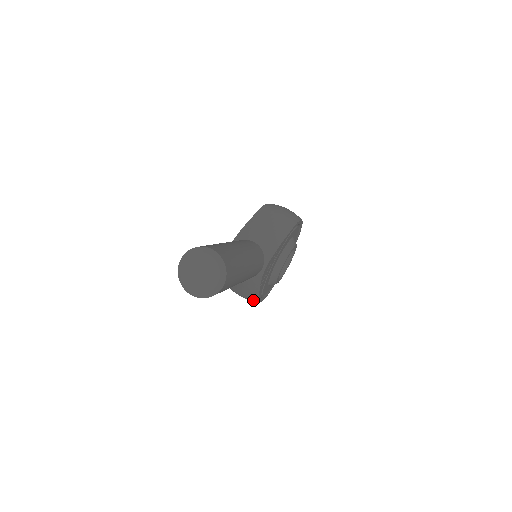
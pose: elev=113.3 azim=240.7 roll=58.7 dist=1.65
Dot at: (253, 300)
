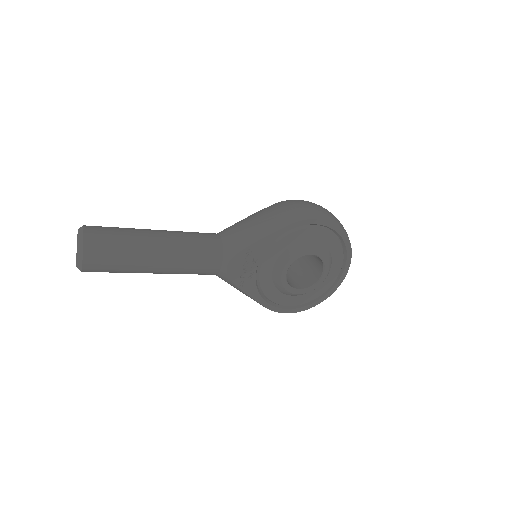
Dot at: occluded
